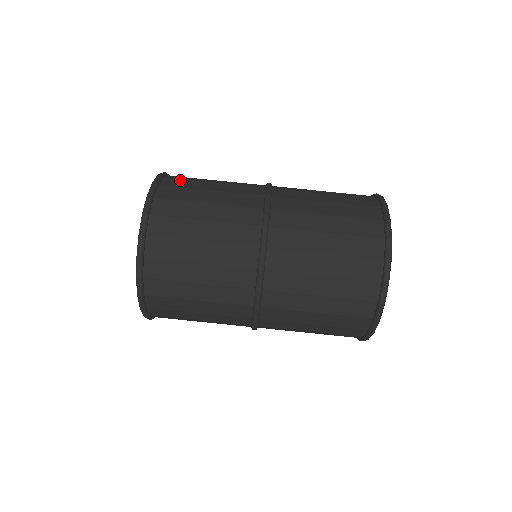
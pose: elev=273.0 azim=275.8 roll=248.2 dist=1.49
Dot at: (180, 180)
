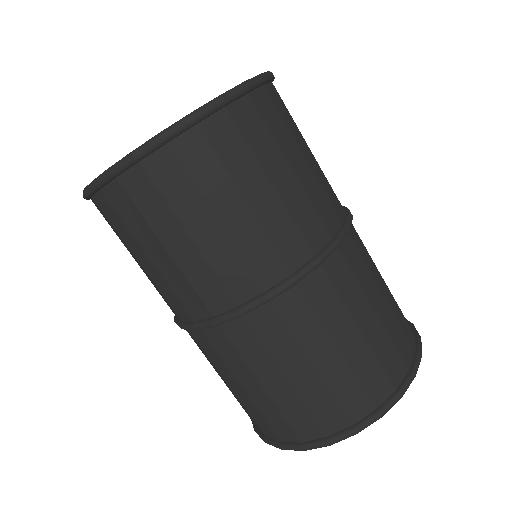
Dot at: (277, 111)
